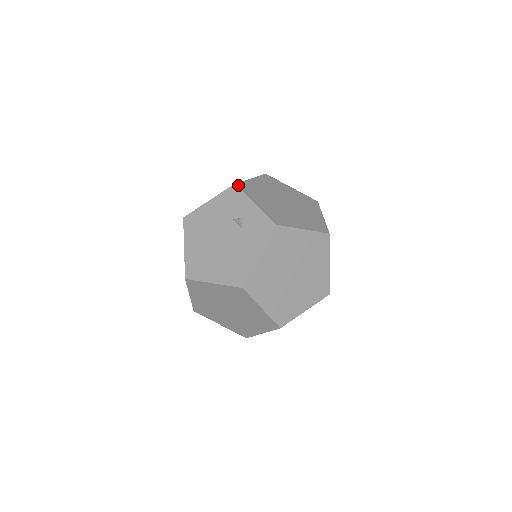
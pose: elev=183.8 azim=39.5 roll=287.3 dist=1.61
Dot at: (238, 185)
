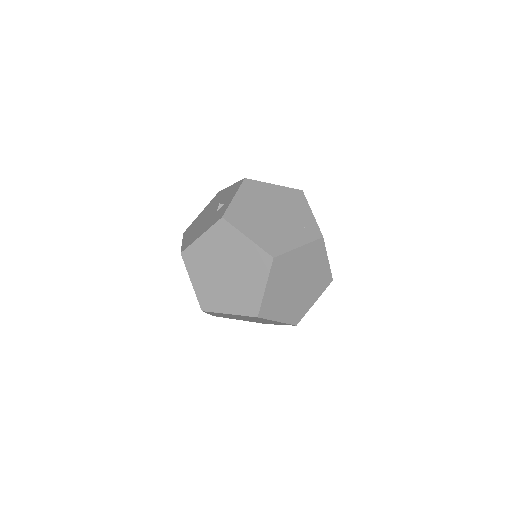
Dot at: (246, 180)
